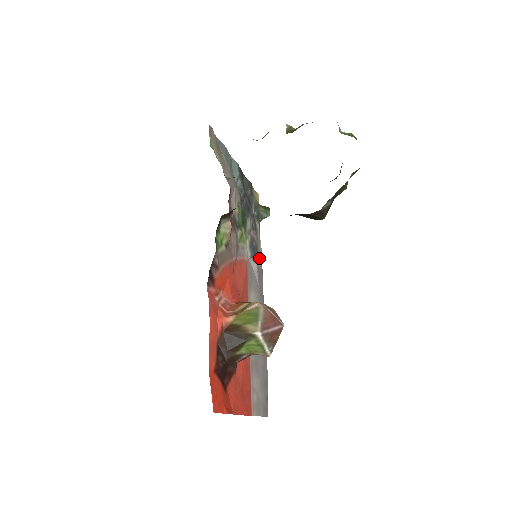
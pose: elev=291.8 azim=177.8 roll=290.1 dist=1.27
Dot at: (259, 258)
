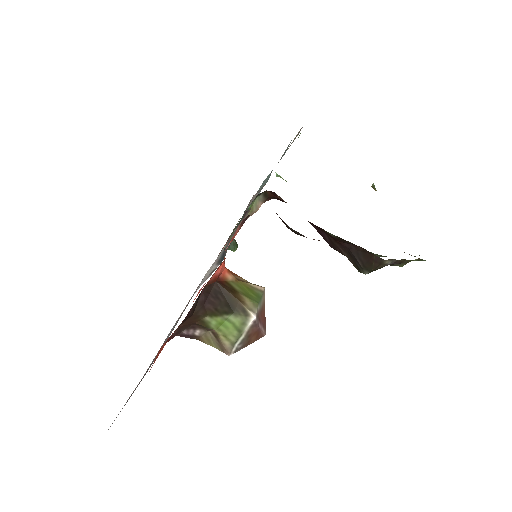
Dot at: occluded
